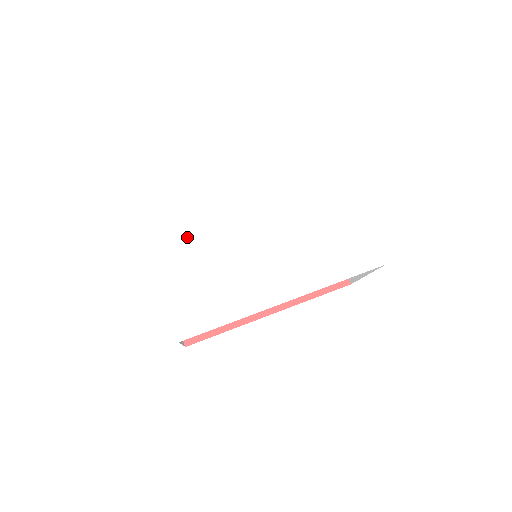
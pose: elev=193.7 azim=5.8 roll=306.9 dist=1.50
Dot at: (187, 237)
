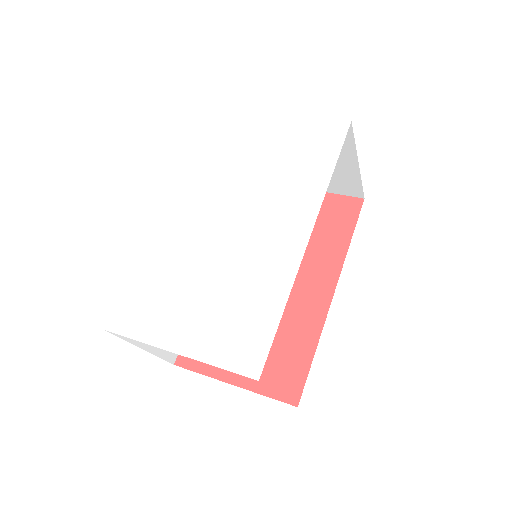
Dot at: (169, 293)
